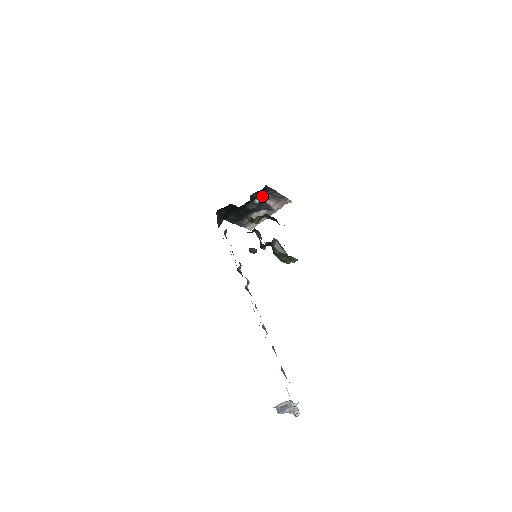
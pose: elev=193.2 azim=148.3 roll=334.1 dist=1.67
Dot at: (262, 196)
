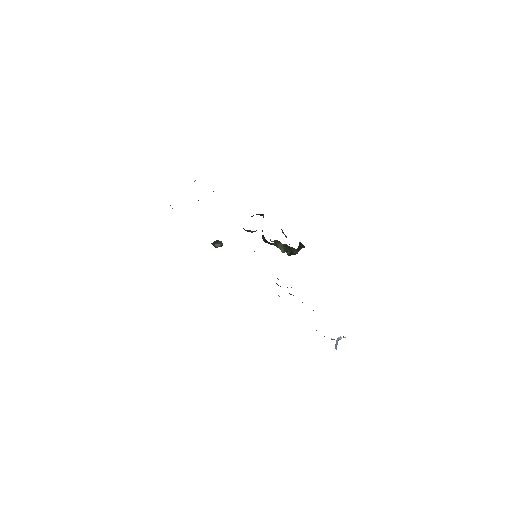
Dot at: occluded
